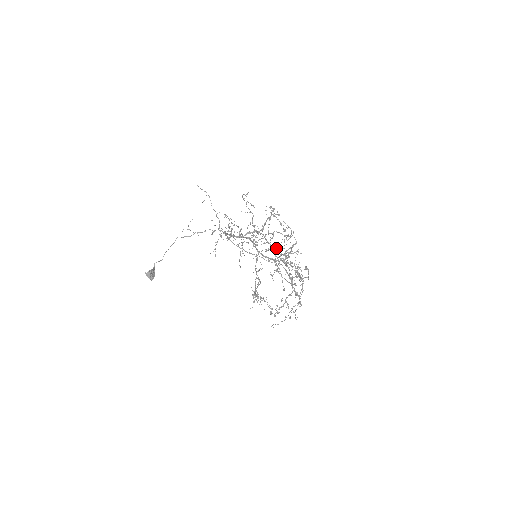
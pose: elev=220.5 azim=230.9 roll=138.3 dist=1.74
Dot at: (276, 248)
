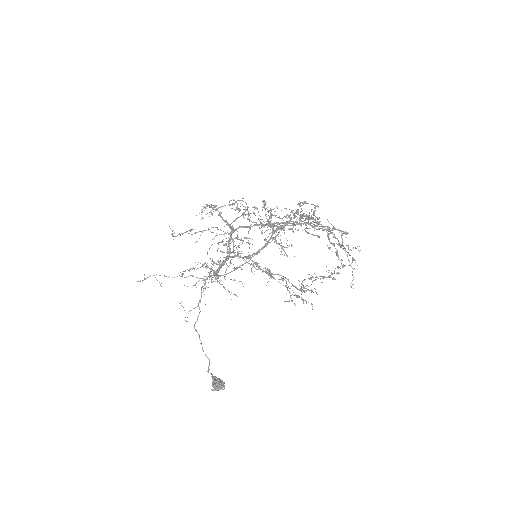
Dot at: occluded
